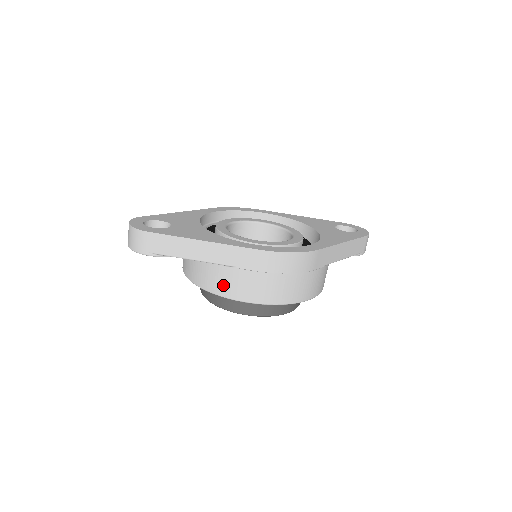
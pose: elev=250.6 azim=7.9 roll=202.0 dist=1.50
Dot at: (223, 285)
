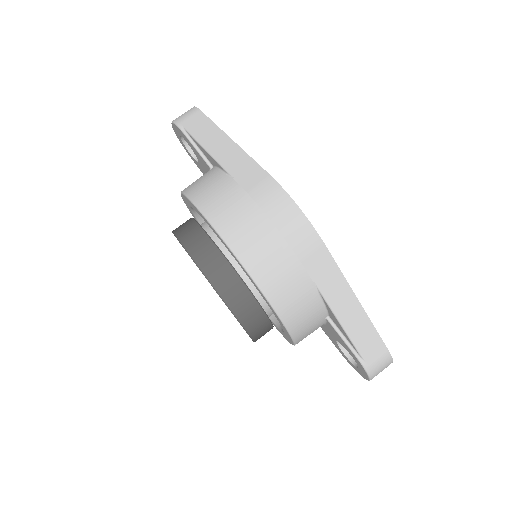
Dot at: (203, 189)
